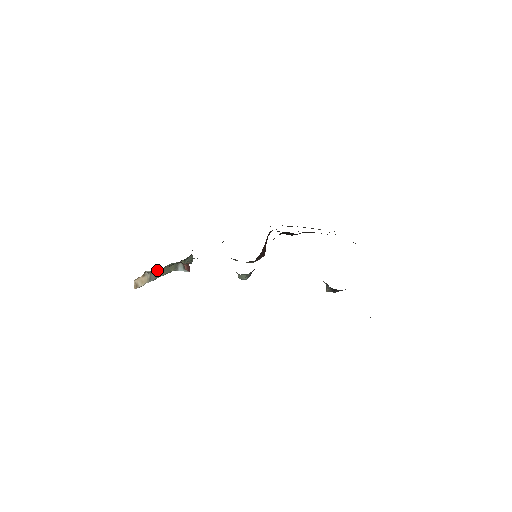
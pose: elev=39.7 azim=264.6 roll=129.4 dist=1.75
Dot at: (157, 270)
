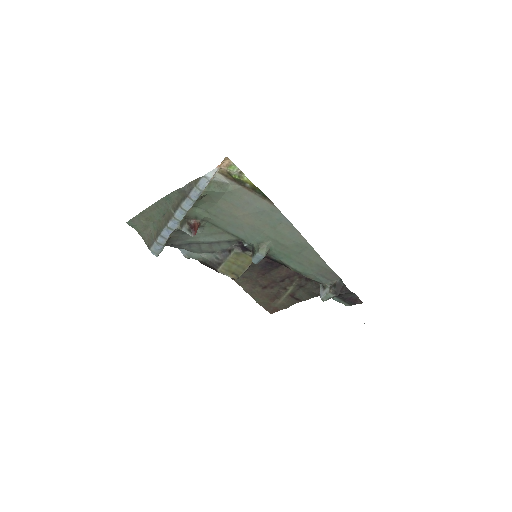
Dot at: (213, 185)
